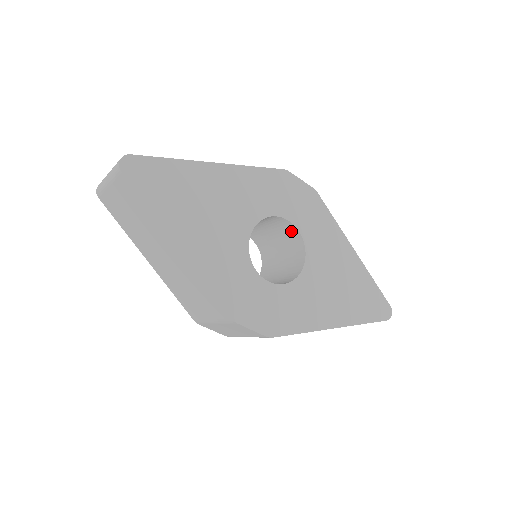
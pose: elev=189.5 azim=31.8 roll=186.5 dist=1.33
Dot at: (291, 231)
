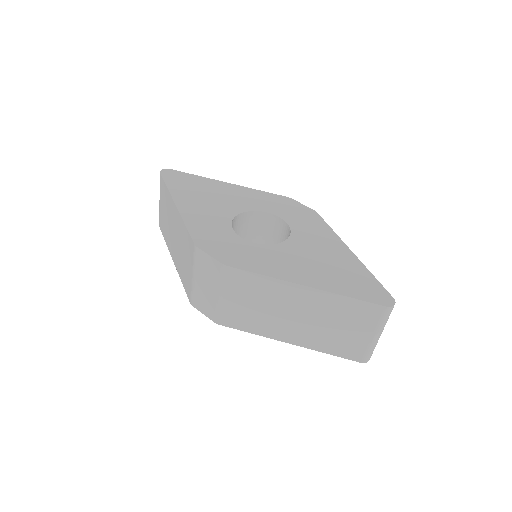
Dot at: (285, 231)
